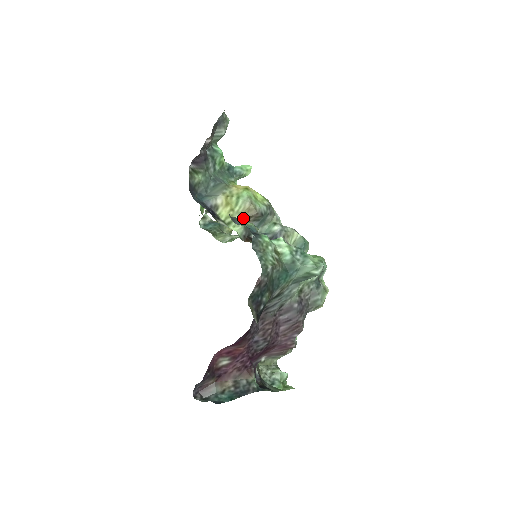
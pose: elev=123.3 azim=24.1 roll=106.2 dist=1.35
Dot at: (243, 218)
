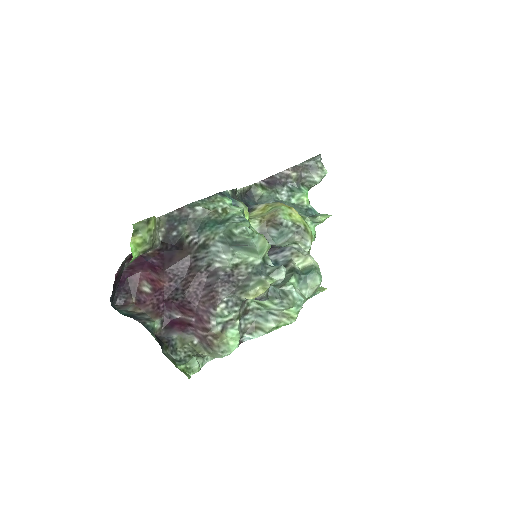
Dot at: (263, 219)
